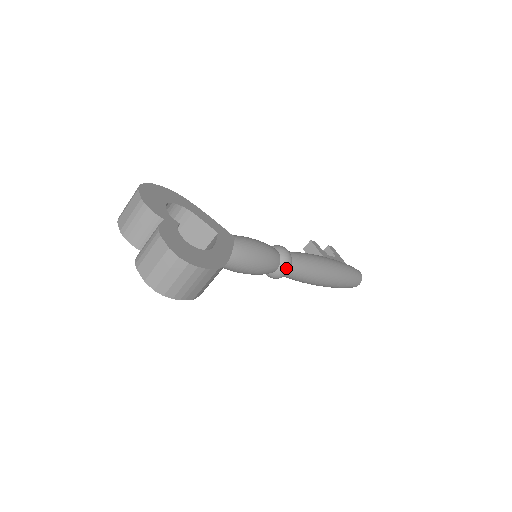
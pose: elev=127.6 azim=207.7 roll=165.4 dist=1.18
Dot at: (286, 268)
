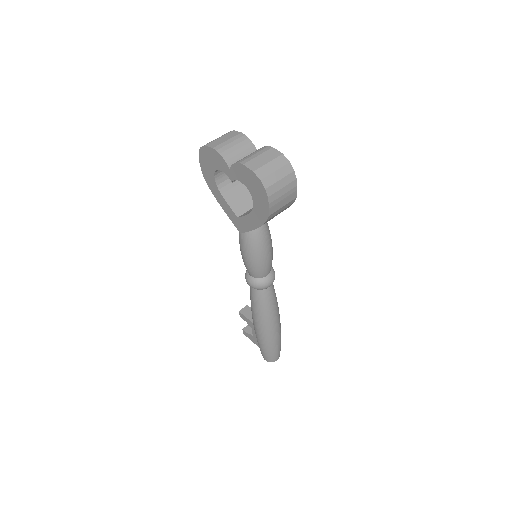
Dot at: (273, 278)
